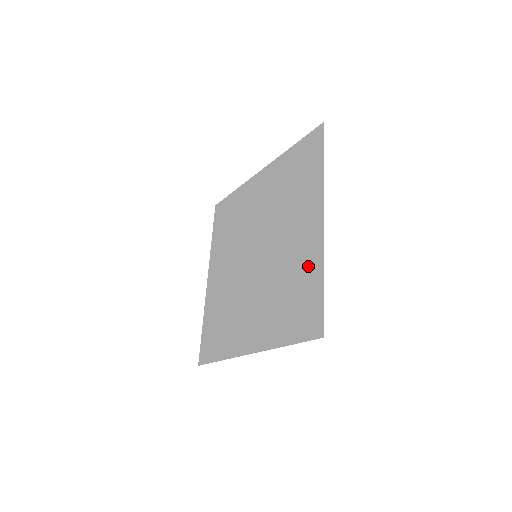
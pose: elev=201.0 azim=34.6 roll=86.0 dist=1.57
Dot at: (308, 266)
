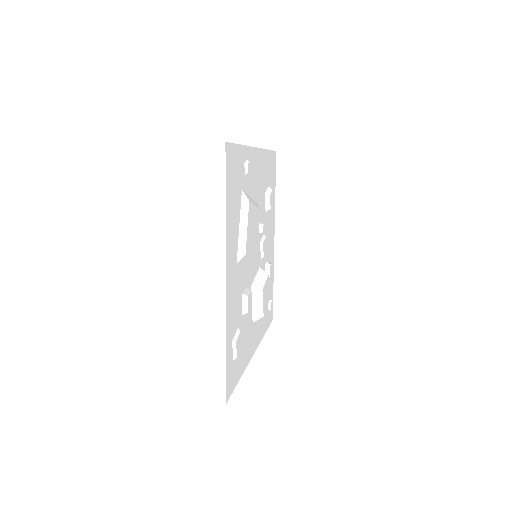
Dot at: occluded
